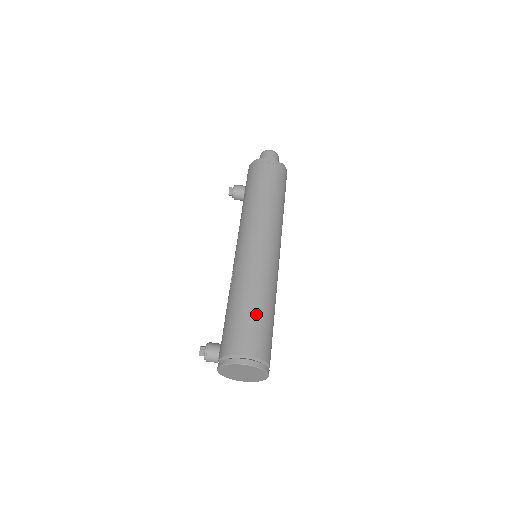
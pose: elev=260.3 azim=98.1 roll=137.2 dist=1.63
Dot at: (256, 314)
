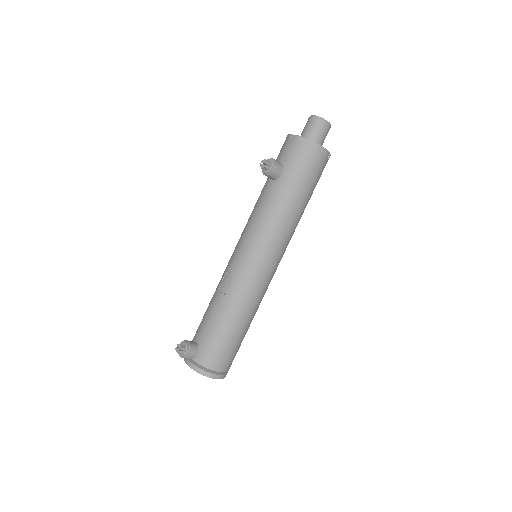
Dot at: (240, 336)
